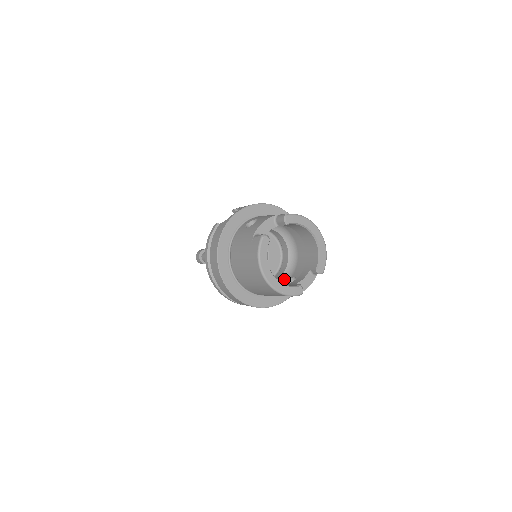
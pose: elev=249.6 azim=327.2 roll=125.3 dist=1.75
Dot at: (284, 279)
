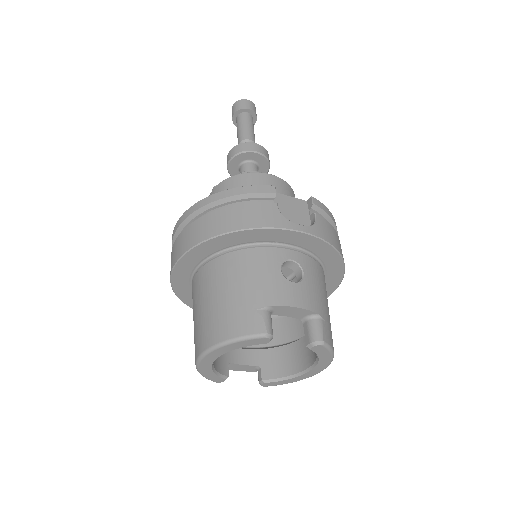
Dot at: occluded
